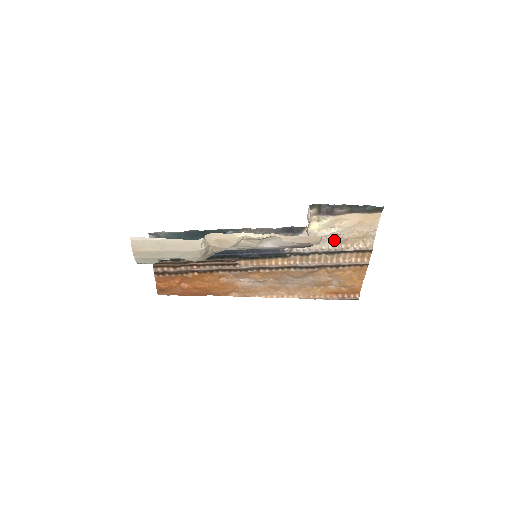
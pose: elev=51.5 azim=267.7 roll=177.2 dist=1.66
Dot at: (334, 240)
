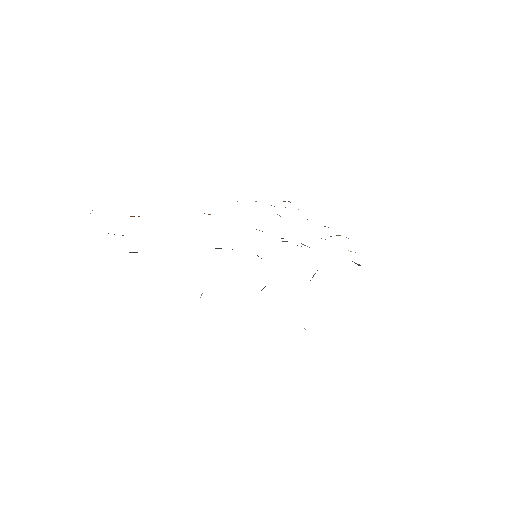
Dot at: occluded
